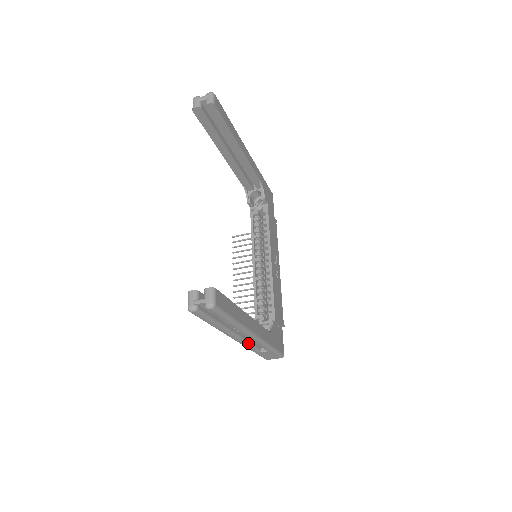
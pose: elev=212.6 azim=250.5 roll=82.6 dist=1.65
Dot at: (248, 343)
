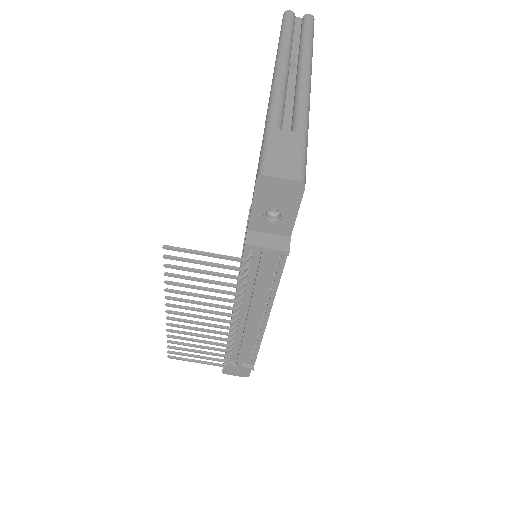
Dot at: (284, 95)
